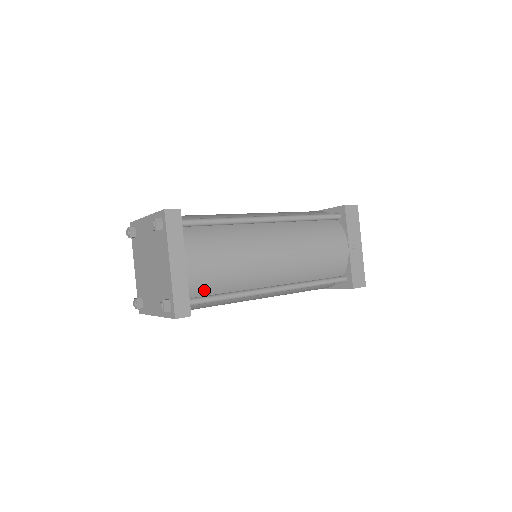
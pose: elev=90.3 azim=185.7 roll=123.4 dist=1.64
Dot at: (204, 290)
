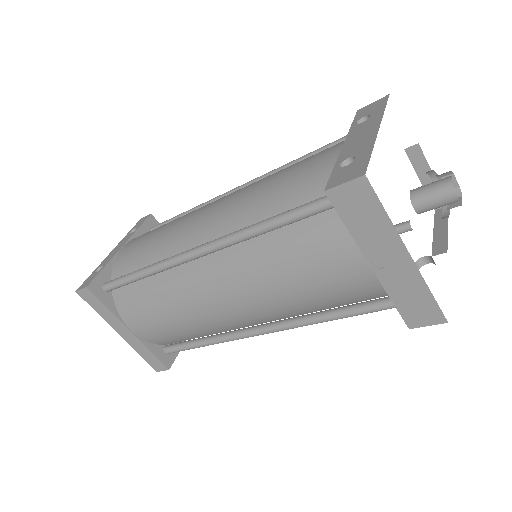
Dot at: (175, 340)
